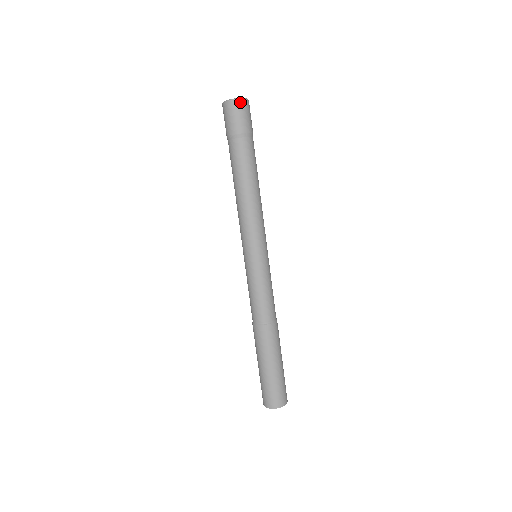
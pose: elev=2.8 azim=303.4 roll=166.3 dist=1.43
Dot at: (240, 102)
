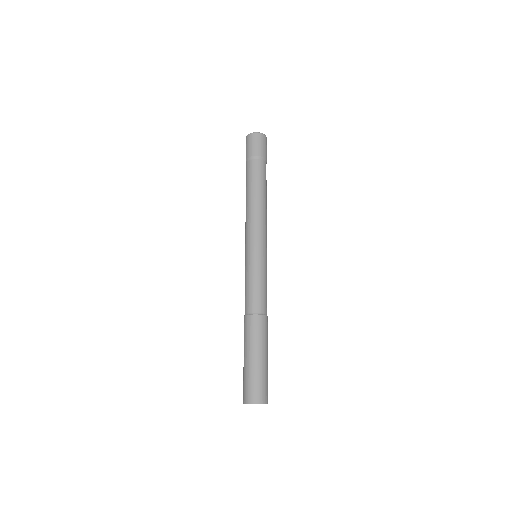
Dot at: (264, 137)
